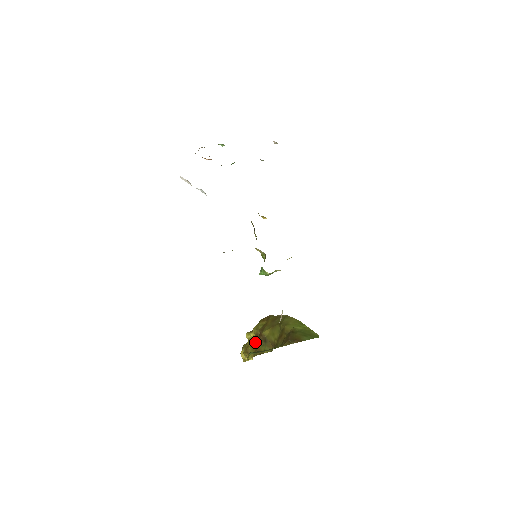
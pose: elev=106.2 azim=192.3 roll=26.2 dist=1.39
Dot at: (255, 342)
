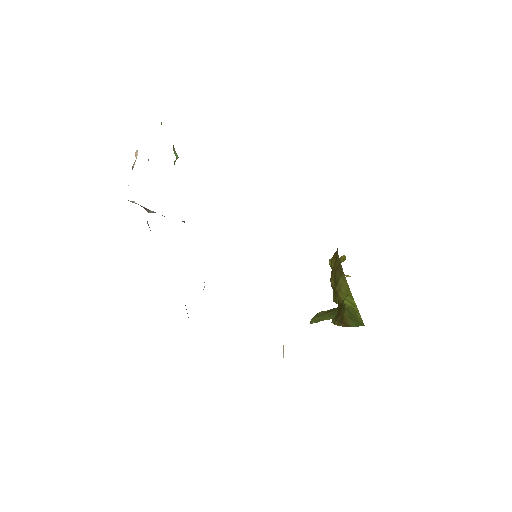
Dot at: occluded
